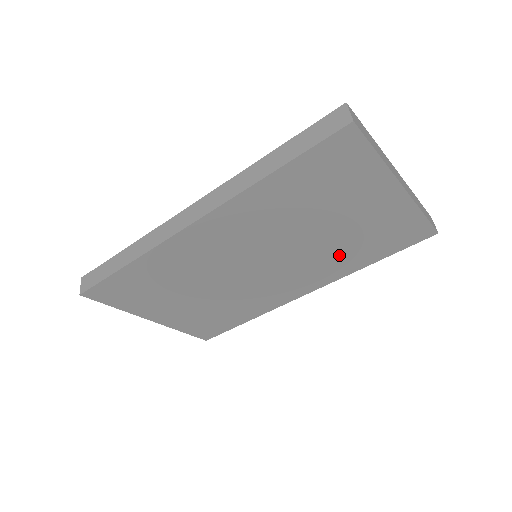
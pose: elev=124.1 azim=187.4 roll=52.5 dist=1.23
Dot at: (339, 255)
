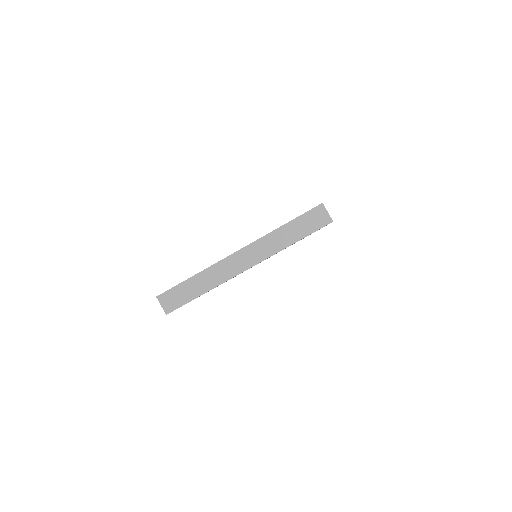
Dot at: occluded
